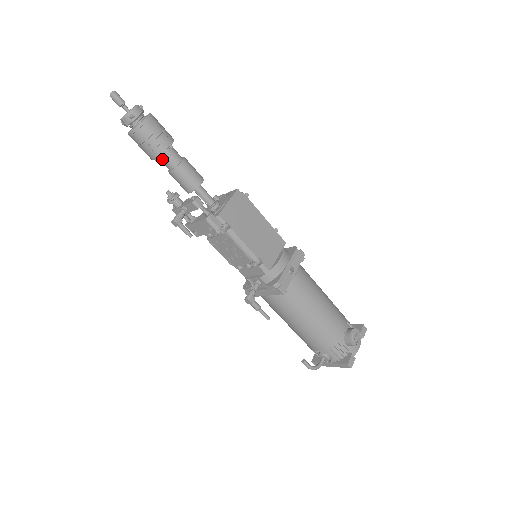
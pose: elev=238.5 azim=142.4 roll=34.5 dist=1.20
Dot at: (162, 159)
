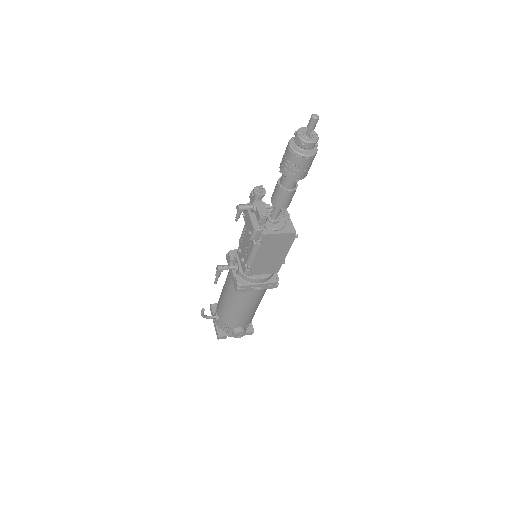
Dot at: occluded
